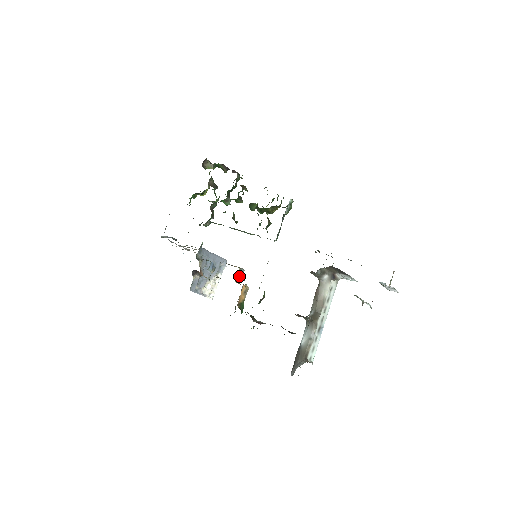
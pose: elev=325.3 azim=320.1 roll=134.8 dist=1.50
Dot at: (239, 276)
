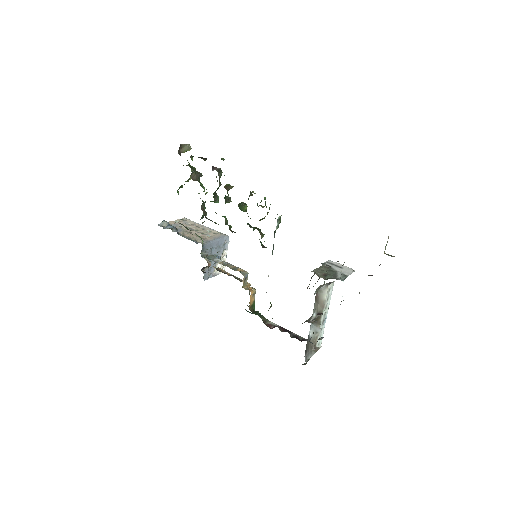
Dot at: (245, 280)
